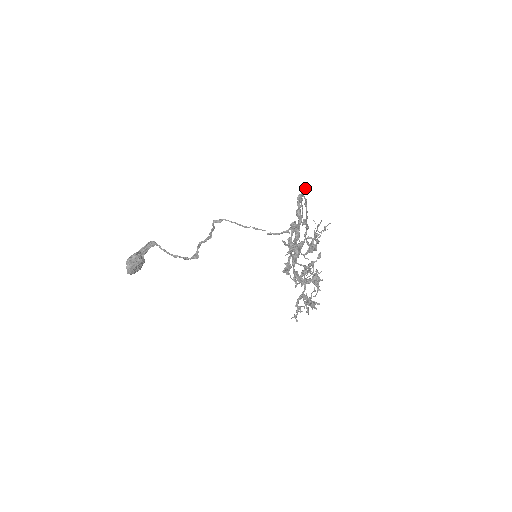
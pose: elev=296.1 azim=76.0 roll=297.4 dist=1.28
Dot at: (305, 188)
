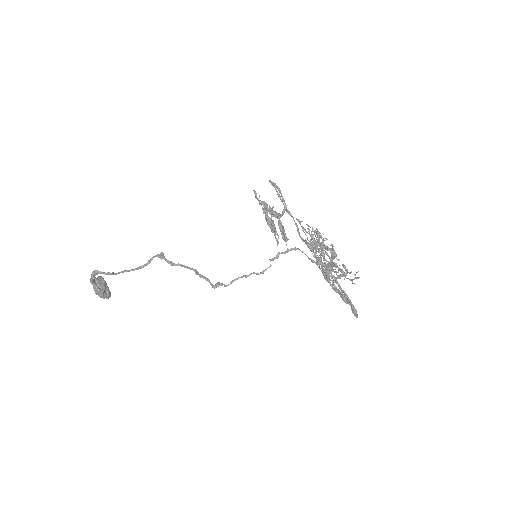
Dot at: (350, 303)
